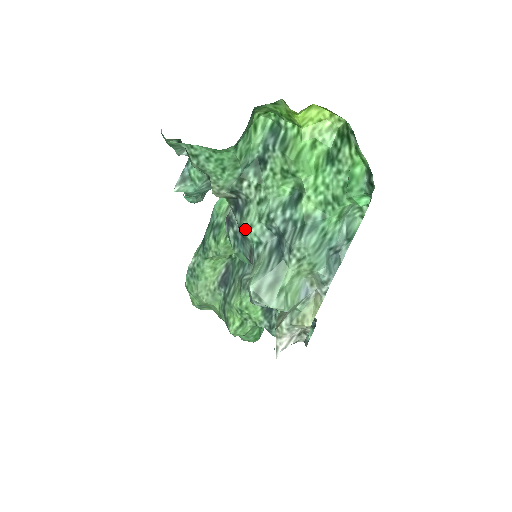
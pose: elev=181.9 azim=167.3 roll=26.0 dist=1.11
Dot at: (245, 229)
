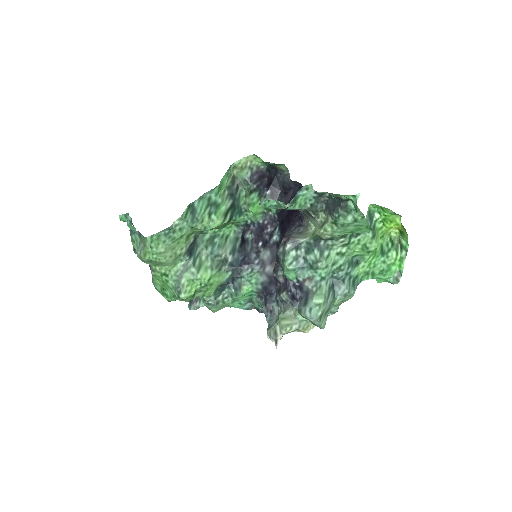
Dot at: (321, 265)
